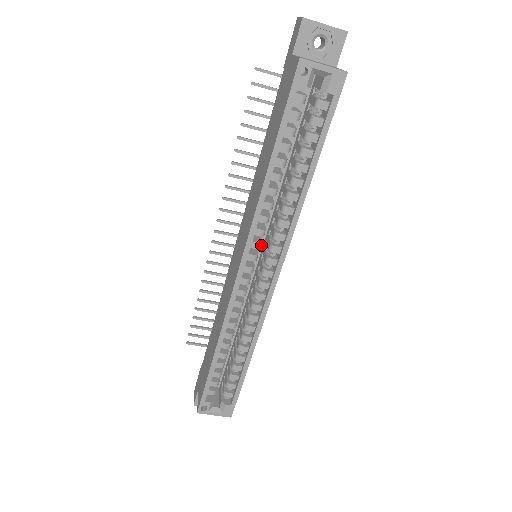
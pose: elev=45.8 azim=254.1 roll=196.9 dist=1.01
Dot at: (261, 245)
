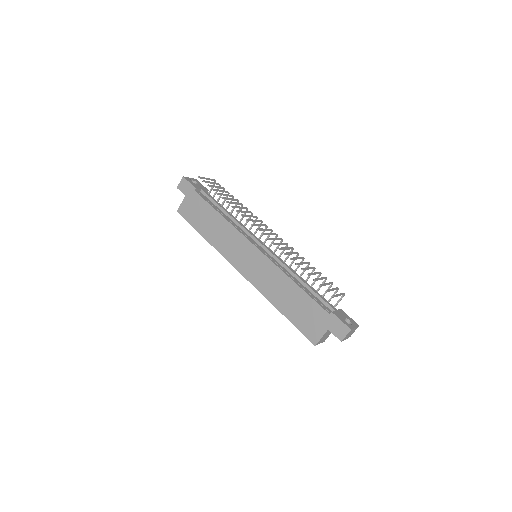
Dot at: occluded
